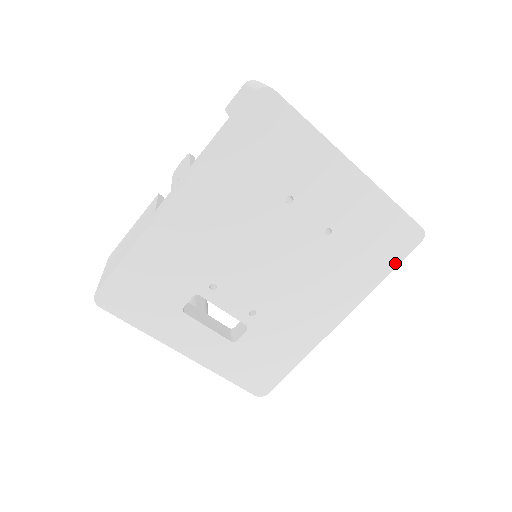
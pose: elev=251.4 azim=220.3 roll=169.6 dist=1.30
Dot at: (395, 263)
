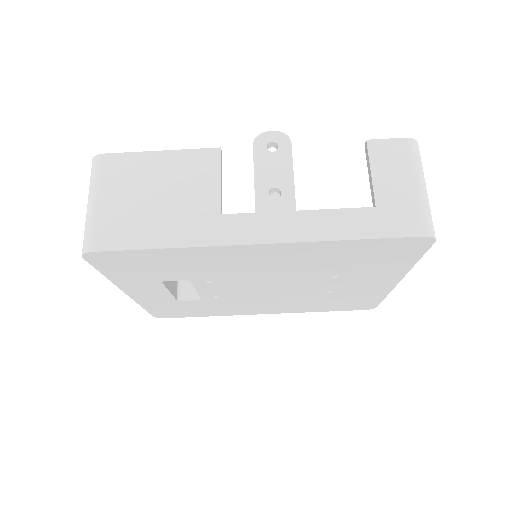
Dot at: (338, 310)
